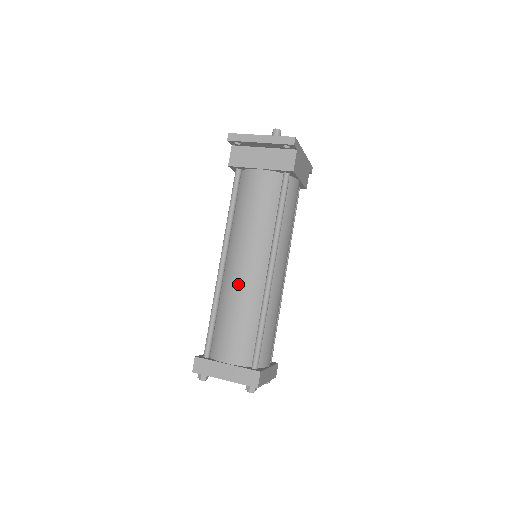
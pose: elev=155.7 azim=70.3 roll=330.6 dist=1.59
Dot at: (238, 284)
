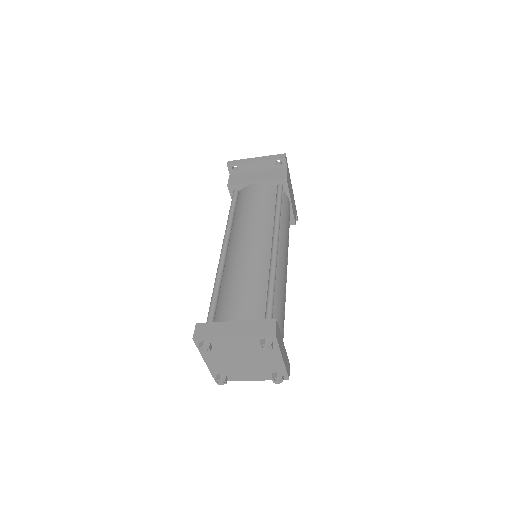
Dot at: (243, 256)
